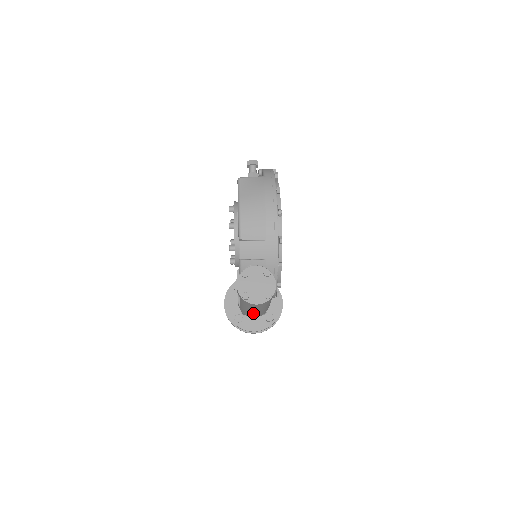
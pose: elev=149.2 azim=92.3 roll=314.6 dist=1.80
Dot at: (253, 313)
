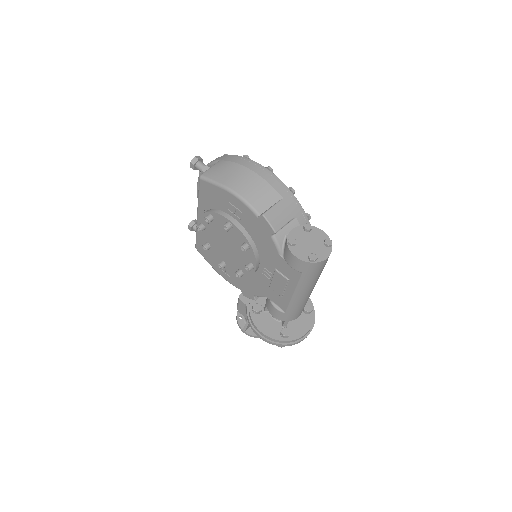
Dot at: (306, 299)
